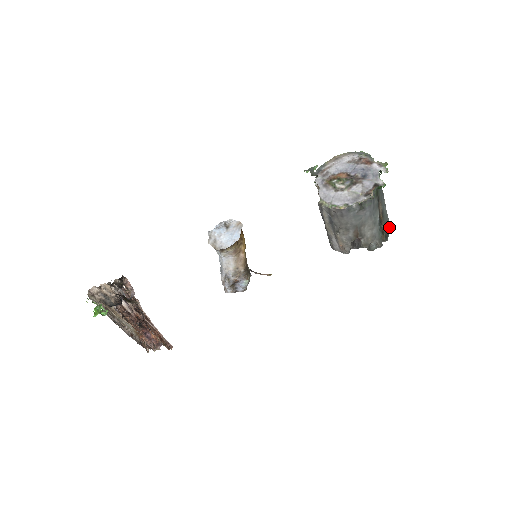
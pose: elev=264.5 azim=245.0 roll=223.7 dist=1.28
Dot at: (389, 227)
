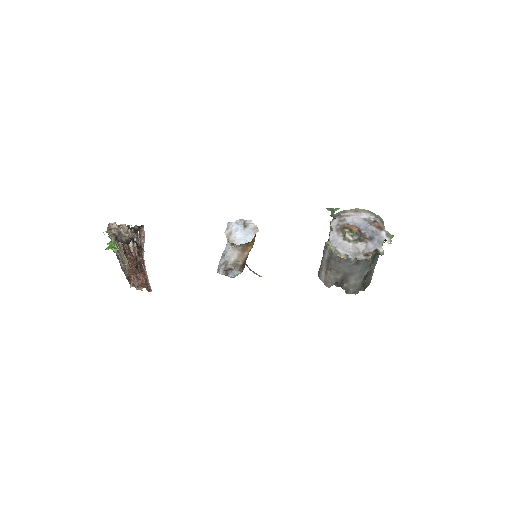
Dot at: (370, 281)
